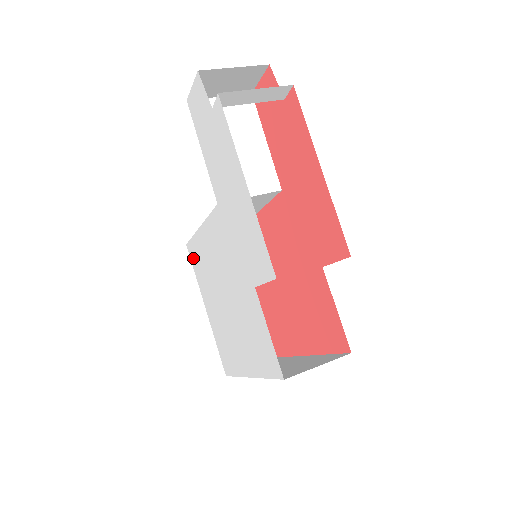
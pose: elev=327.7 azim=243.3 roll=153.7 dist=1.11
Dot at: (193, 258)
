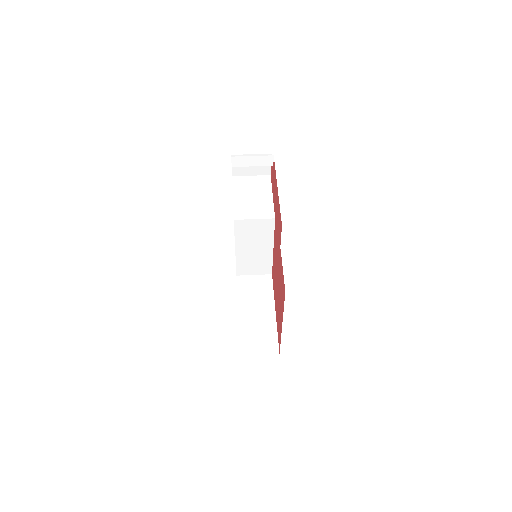
Dot at: occluded
